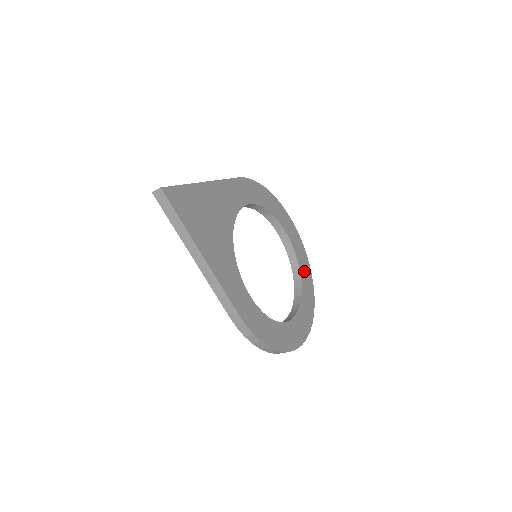
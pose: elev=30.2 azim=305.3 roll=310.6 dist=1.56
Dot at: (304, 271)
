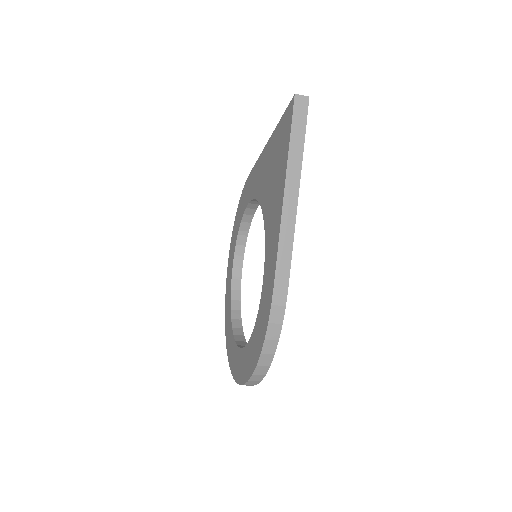
Dot at: occluded
